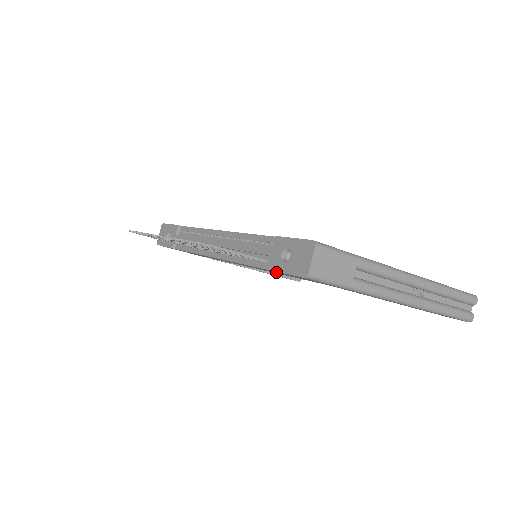
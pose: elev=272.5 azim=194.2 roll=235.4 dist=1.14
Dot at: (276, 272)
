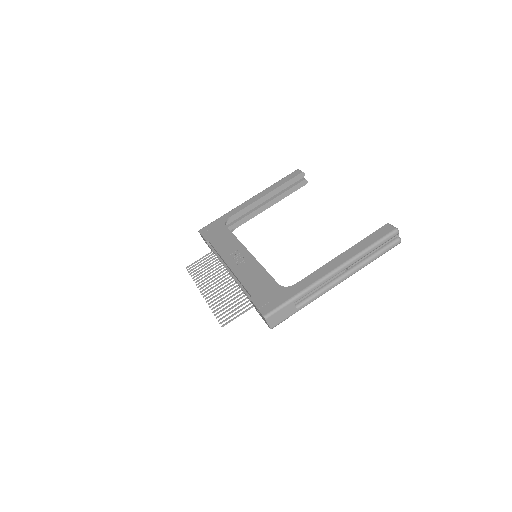
Dot at: occluded
